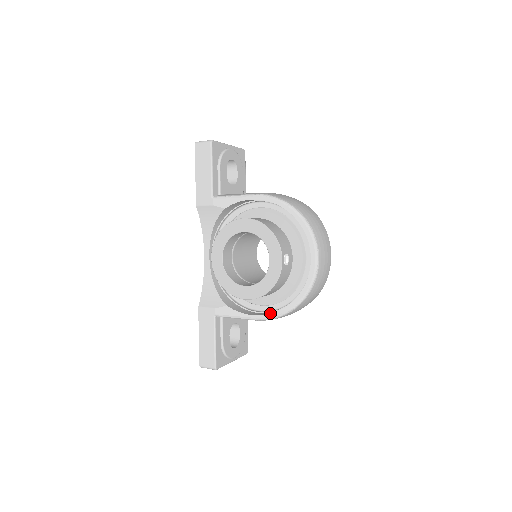
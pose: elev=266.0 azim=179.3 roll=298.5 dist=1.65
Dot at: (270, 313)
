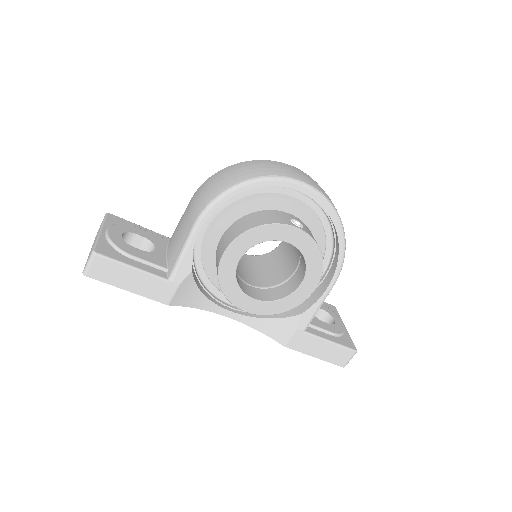
Dot at: (334, 268)
